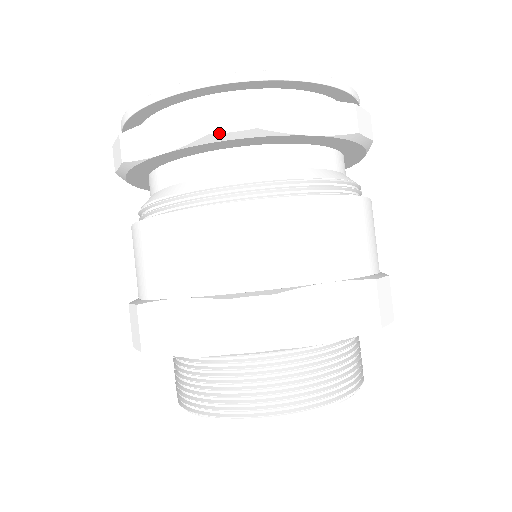
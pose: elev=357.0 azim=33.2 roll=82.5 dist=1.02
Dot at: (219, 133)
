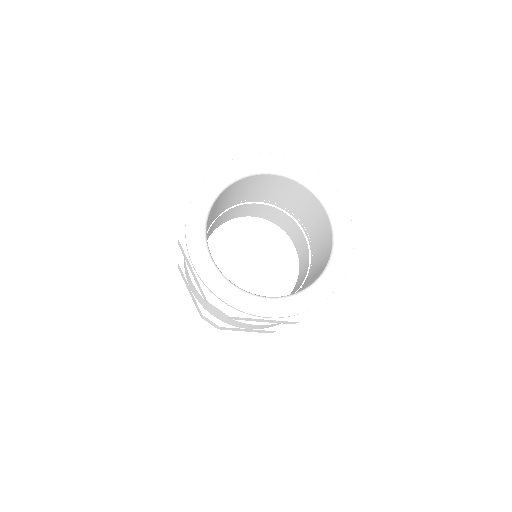
Dot at: (211, 307)
